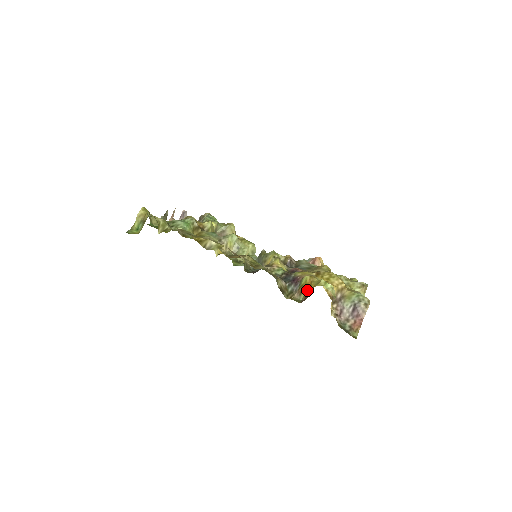
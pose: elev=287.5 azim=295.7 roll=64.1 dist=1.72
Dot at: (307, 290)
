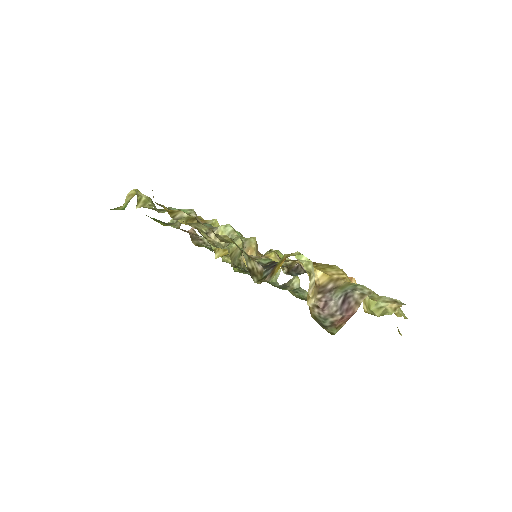
Dot at: (279, 268)
